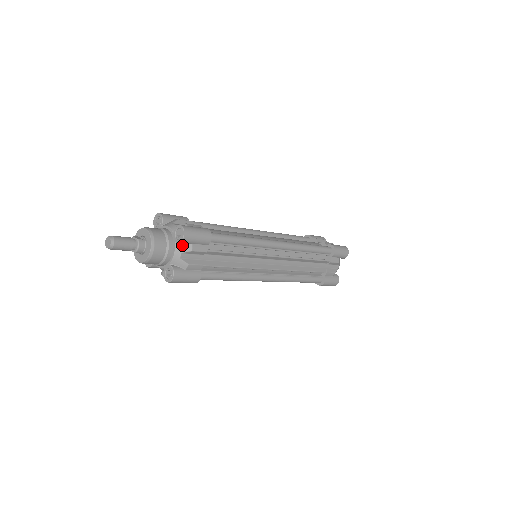
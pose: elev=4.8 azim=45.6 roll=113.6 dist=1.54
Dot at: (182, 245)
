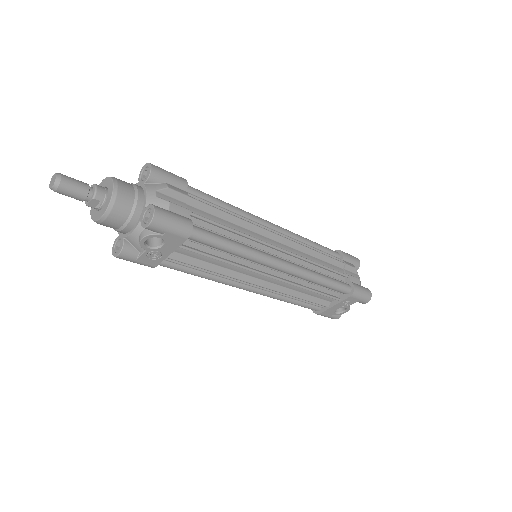
Dot at: (153, 185)
